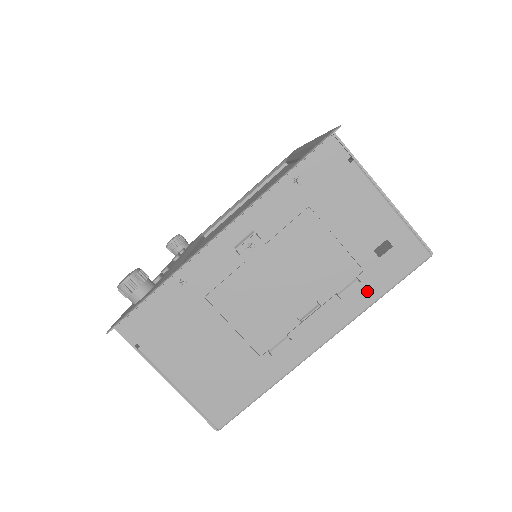
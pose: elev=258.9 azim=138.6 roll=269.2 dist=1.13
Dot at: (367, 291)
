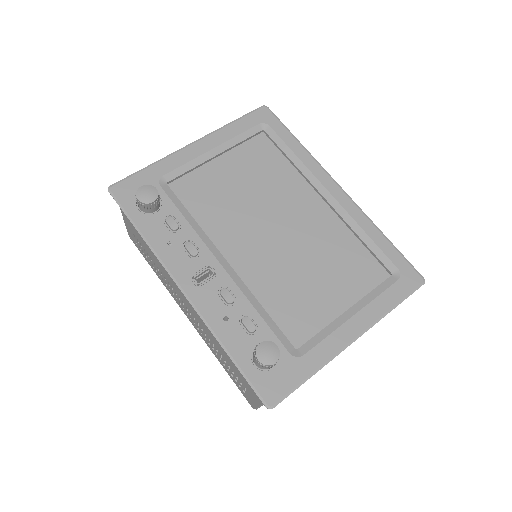
Dot at: occluded
